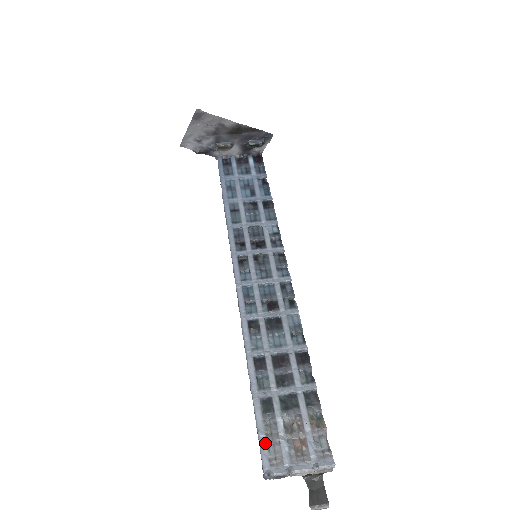
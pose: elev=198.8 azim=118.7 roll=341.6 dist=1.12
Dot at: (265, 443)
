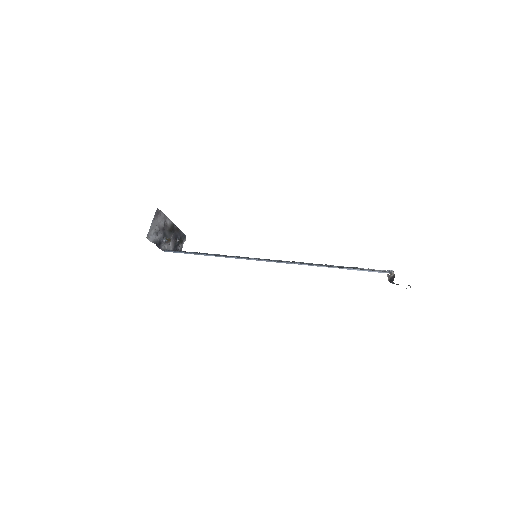
Dot at: (371, 270)
